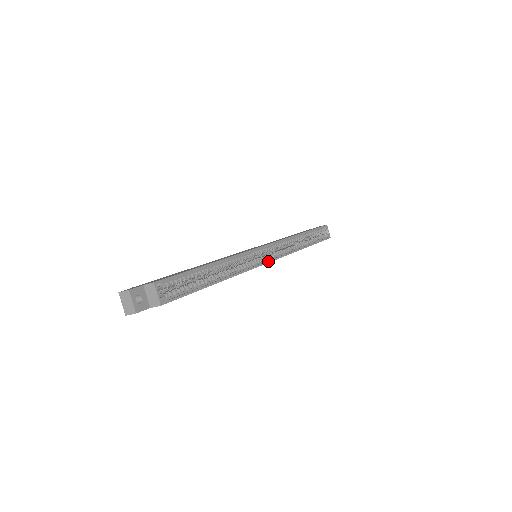
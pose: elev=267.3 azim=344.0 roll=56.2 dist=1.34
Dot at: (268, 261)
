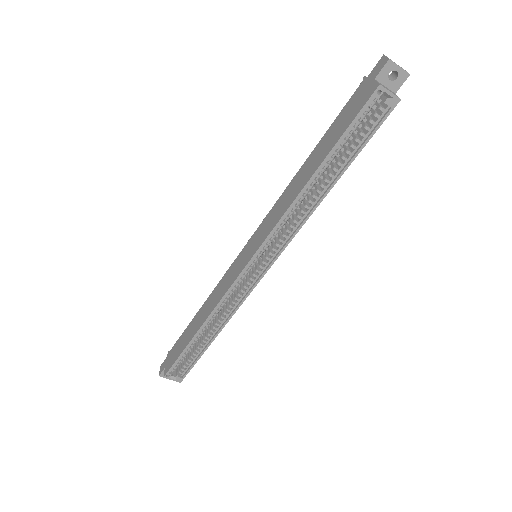
Dot at: (264, 273)
